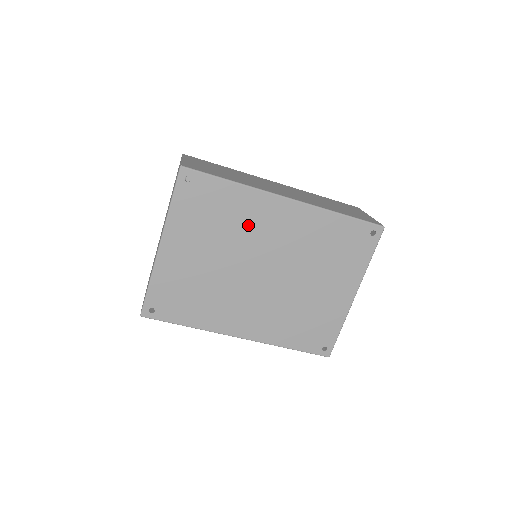
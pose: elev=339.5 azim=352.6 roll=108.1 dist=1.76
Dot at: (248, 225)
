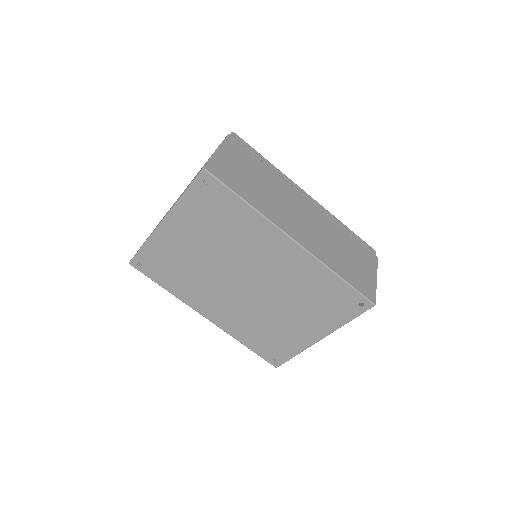
Dot at: (247, 243)
